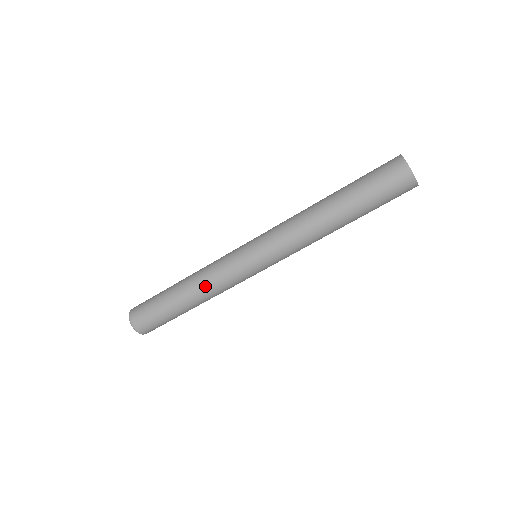
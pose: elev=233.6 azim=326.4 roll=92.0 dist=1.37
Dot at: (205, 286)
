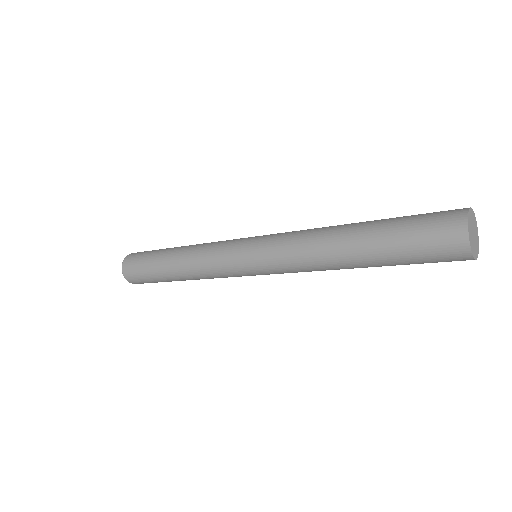
Dot at: (193, 252)
